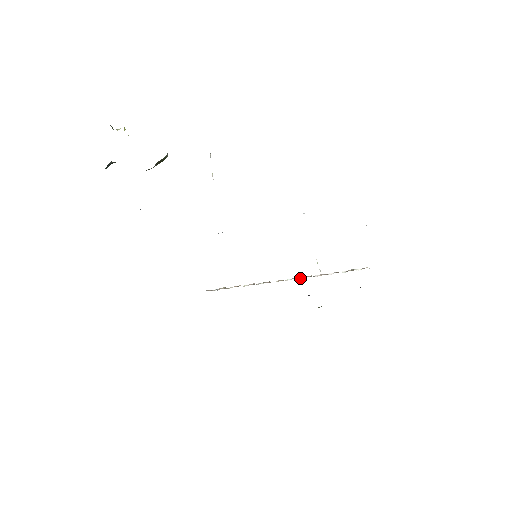
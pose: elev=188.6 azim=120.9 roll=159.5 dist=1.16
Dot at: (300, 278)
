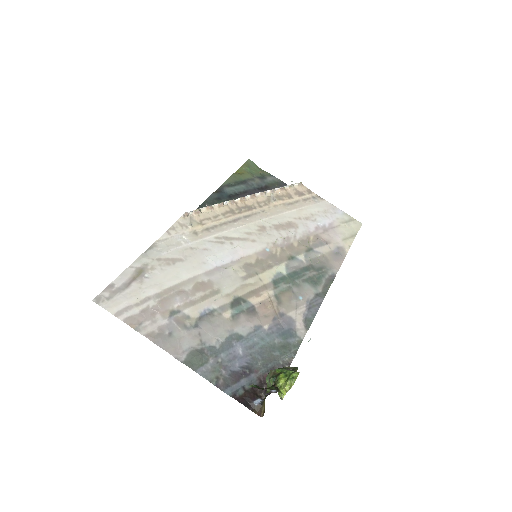
Dot at: (256, 195)
